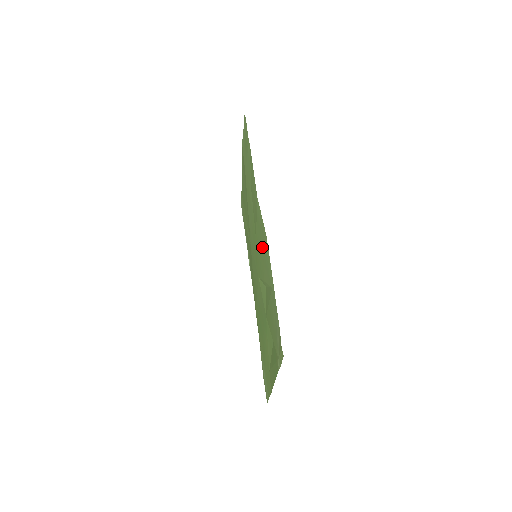
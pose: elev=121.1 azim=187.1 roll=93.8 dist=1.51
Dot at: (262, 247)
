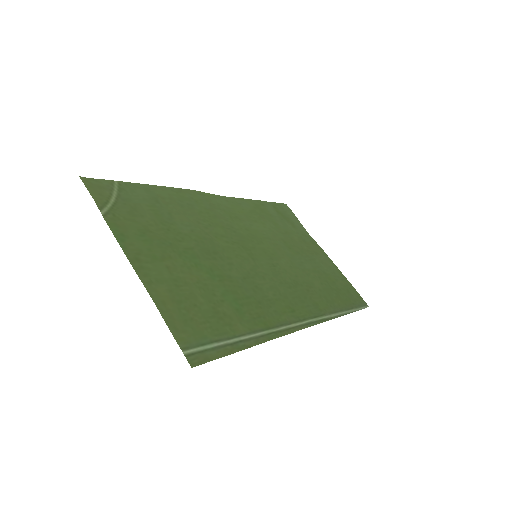
Dot at: (214, 215)
